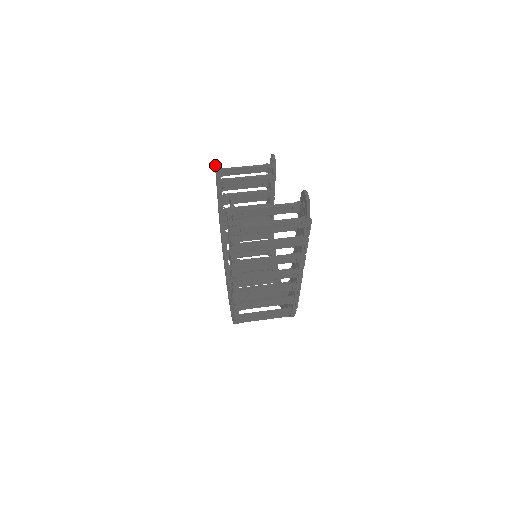
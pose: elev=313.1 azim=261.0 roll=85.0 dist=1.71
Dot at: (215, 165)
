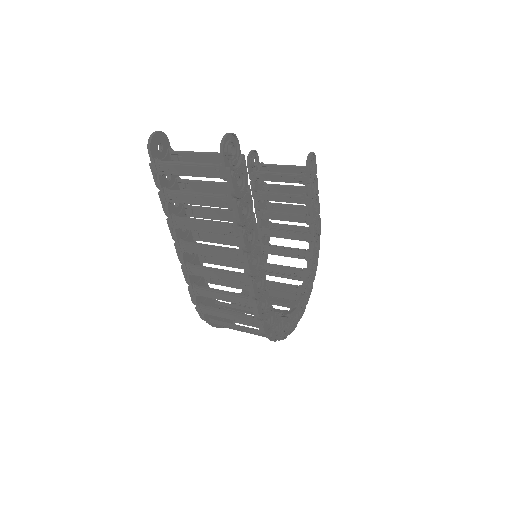
Dot at: (248, 154)
